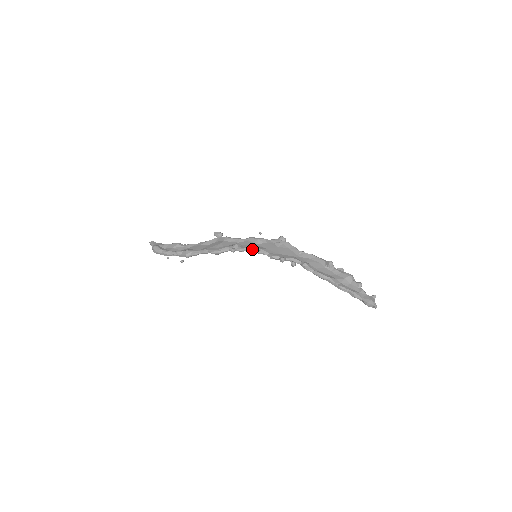
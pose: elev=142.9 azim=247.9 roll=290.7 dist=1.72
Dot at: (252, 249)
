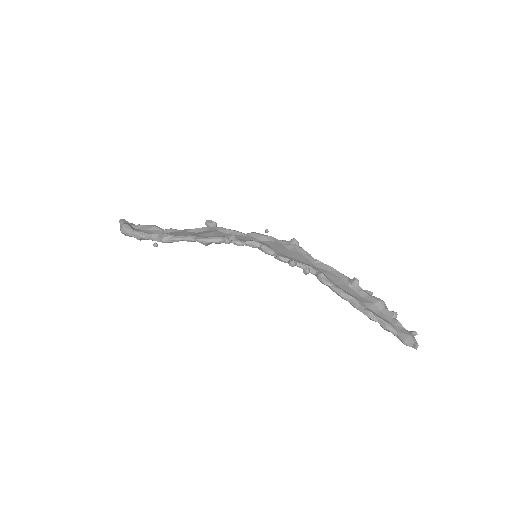
Dot at: (253, 244)
